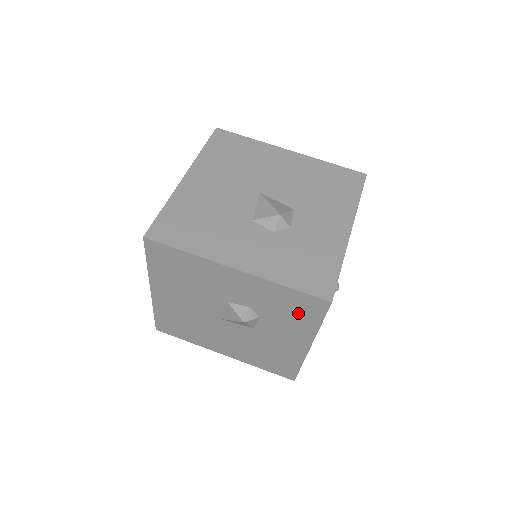
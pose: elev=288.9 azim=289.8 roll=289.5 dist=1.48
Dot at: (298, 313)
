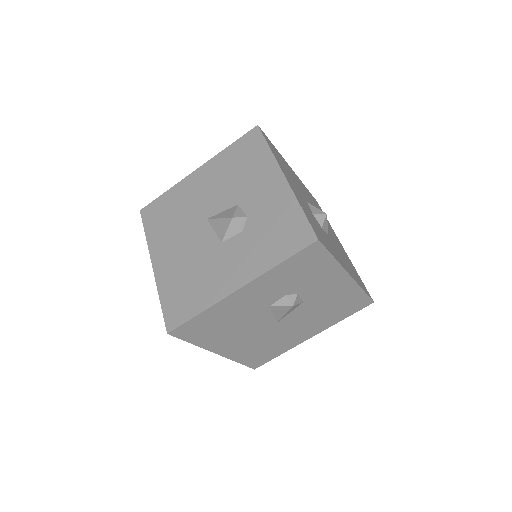
Dot at: (278, 240)
